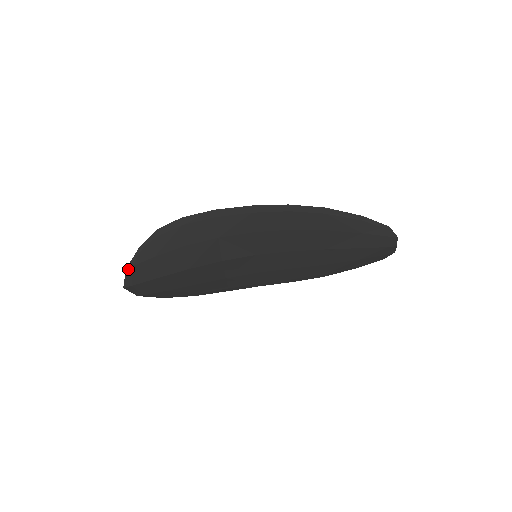
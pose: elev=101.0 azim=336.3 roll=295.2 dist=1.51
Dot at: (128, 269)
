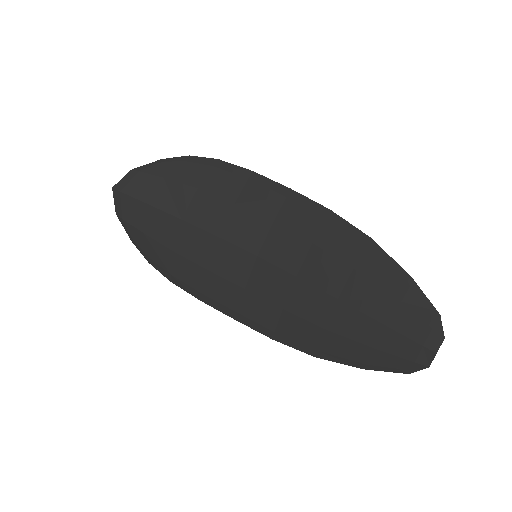
Dot at: (133, 171)
